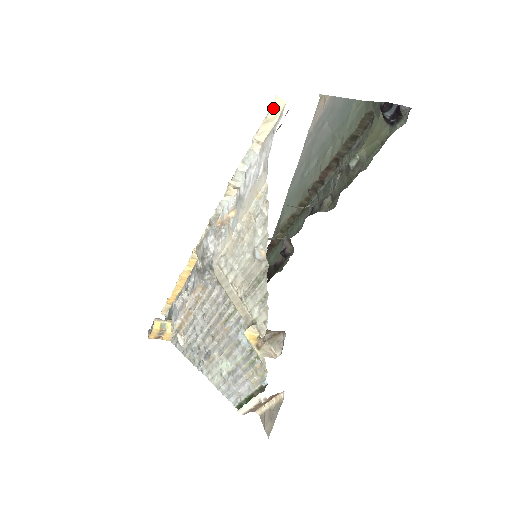
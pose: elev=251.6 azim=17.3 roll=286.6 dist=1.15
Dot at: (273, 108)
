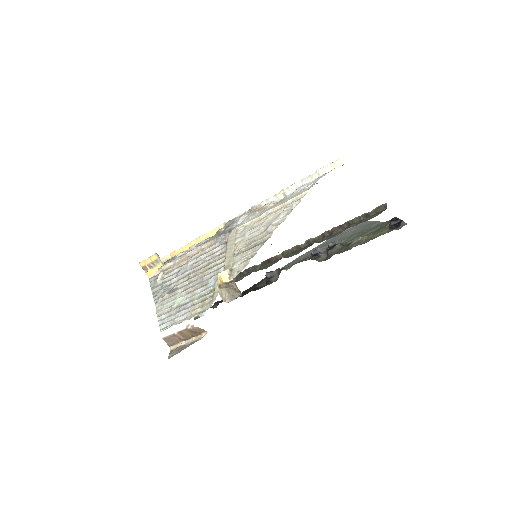
Dot at: (341, 160)
